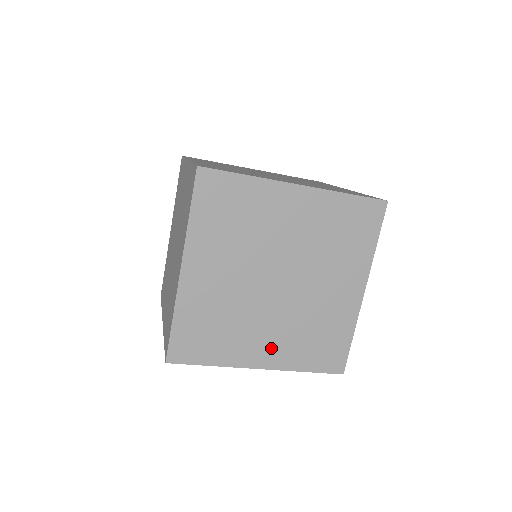
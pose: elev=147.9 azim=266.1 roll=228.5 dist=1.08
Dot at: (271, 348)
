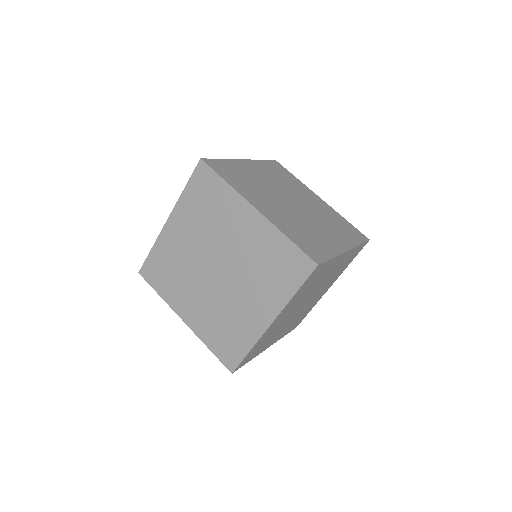
Dot at: (195, 313)
